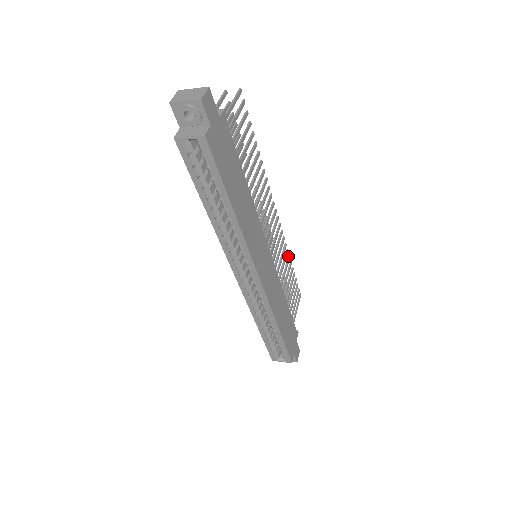
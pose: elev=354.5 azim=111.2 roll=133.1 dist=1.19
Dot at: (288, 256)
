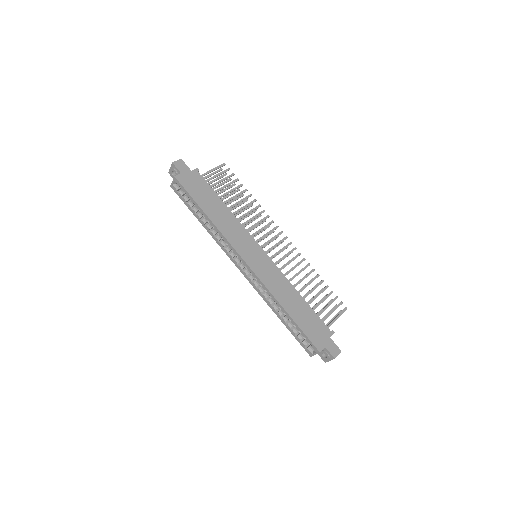
Dot at: (312, 269)
